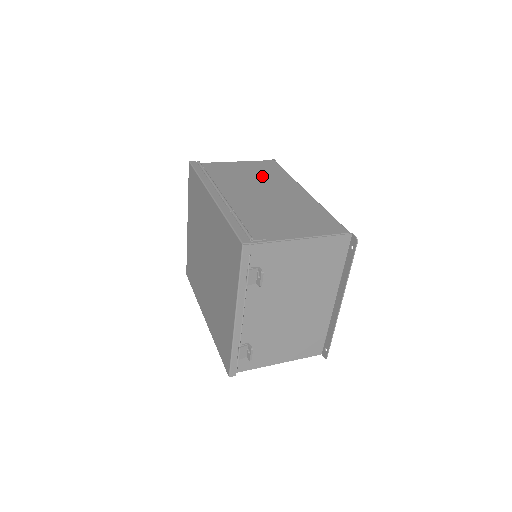
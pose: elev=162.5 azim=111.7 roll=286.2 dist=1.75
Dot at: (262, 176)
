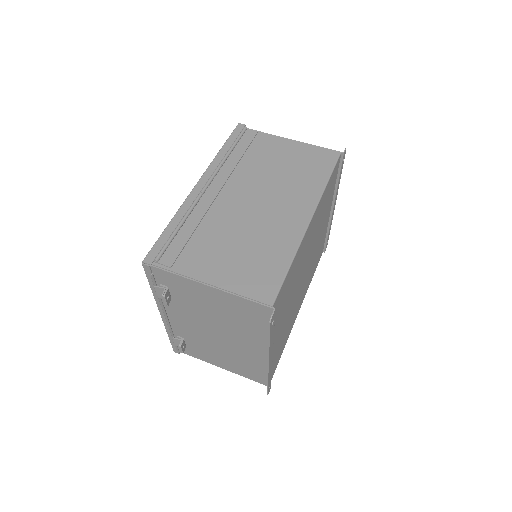
Dot at: (290, 174)
